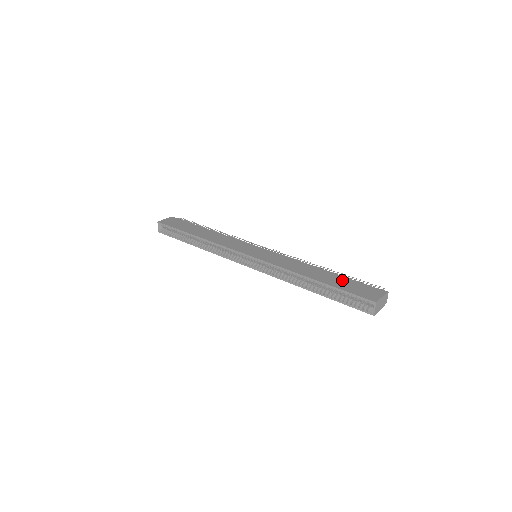
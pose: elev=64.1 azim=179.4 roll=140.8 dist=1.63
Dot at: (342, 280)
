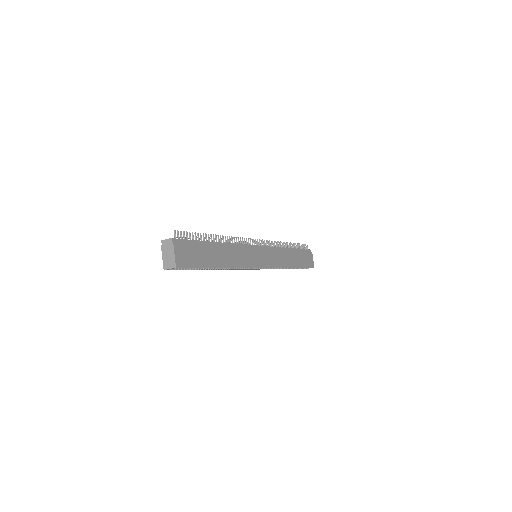
Dot at: (300, 256)
